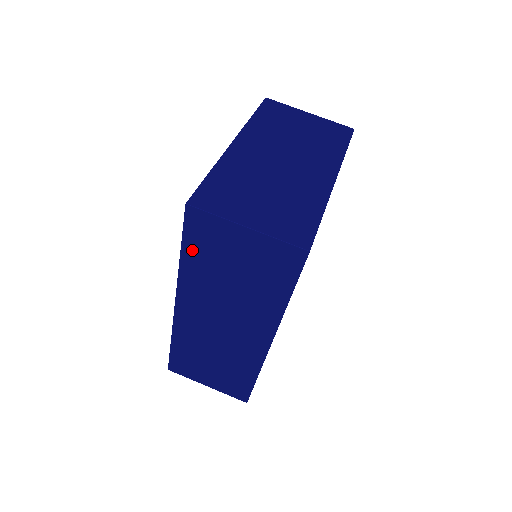
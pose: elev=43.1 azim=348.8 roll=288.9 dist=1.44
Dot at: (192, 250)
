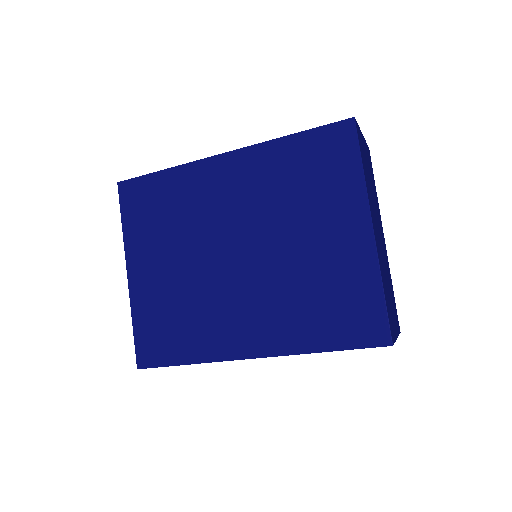
Dot at: occluded
